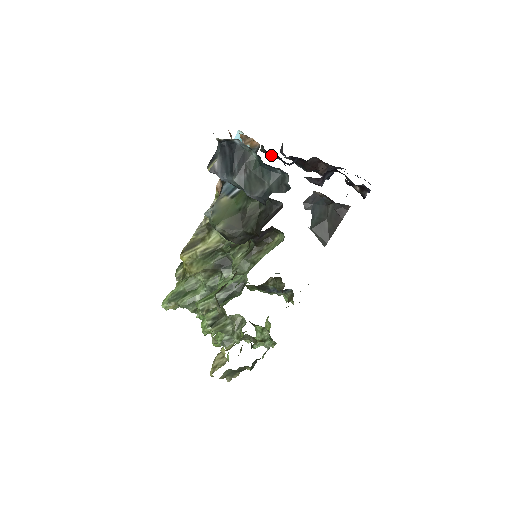
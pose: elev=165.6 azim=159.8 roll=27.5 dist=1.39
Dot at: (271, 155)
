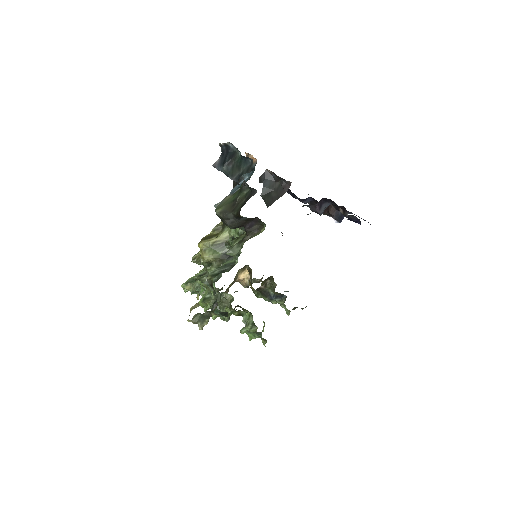
Dot at: (287, 191)
